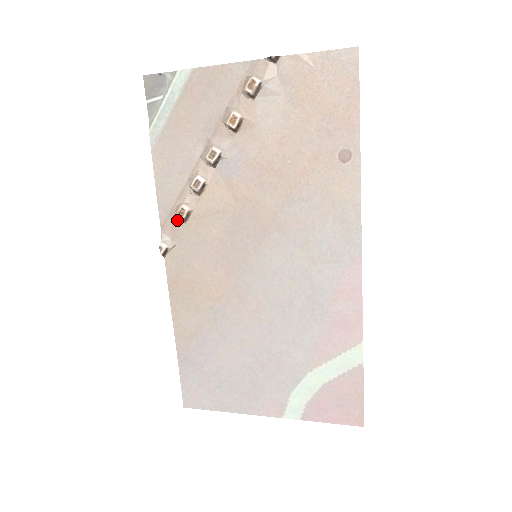
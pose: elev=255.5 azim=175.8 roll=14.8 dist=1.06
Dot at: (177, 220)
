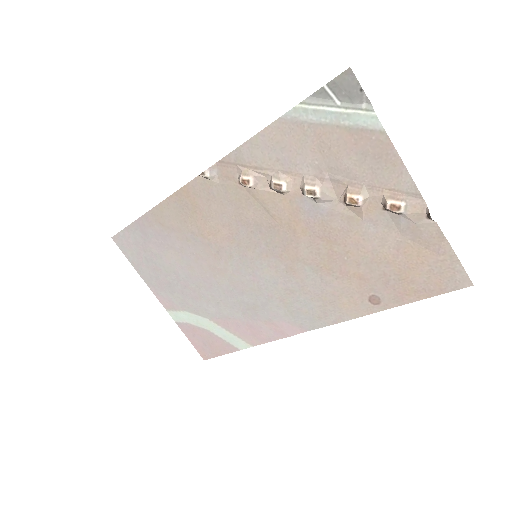
Dot at: (237, 175)
